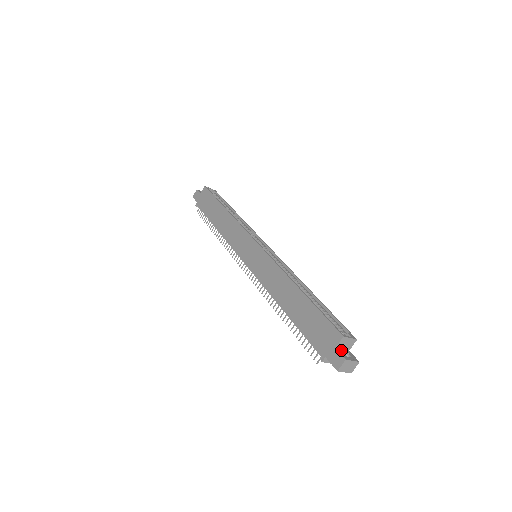
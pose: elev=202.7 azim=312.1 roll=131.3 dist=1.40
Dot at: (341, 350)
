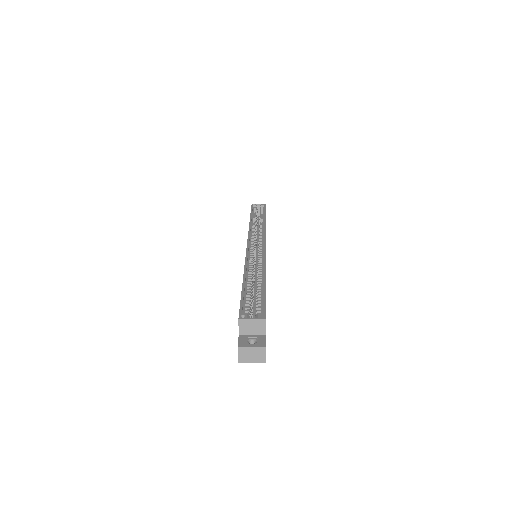
Dot at: (246, 336)
